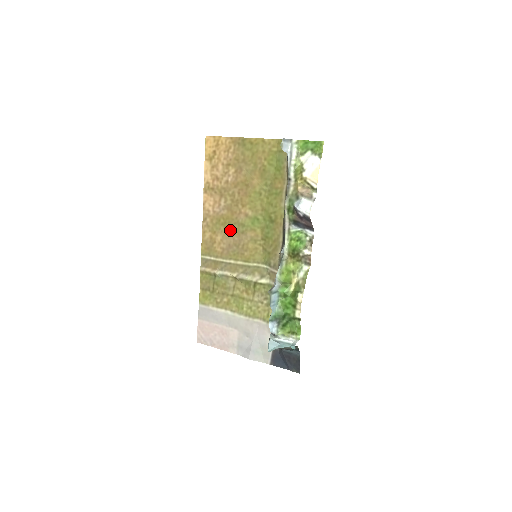
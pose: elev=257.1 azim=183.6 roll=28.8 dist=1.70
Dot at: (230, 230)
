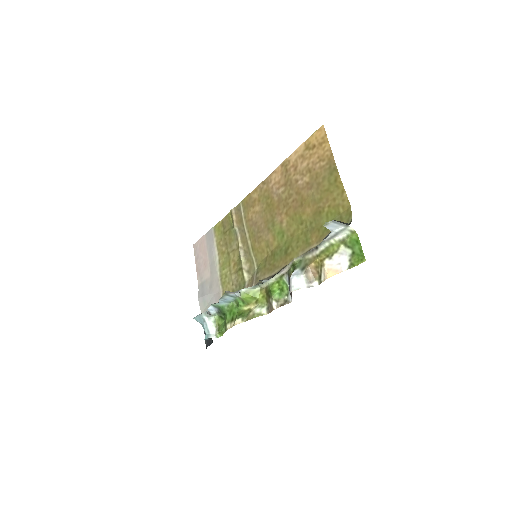
Dot at: (266, 215)
